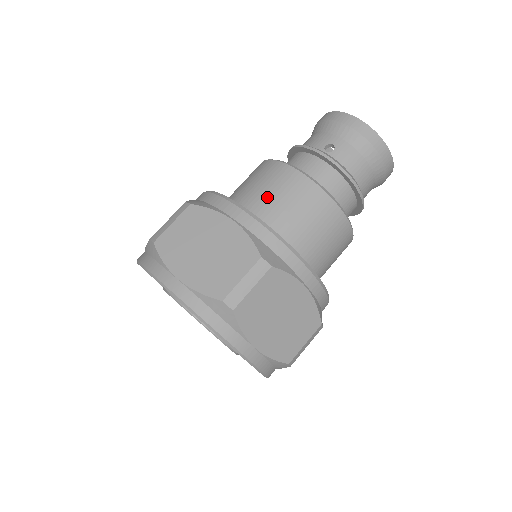
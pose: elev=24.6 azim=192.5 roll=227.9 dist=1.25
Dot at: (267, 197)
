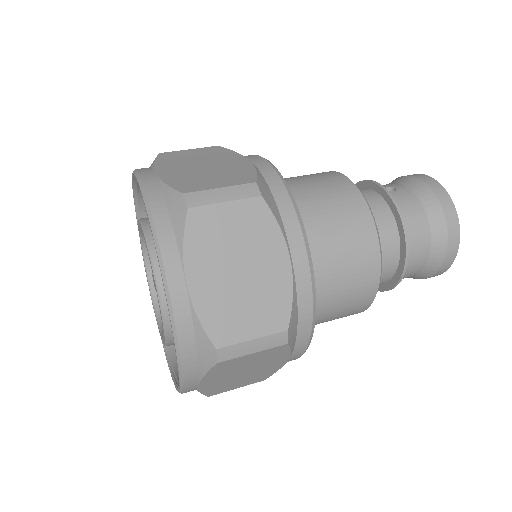
Dot at: (299, 180)
